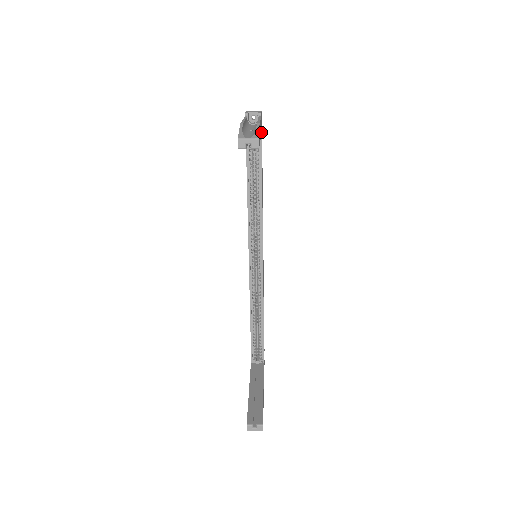
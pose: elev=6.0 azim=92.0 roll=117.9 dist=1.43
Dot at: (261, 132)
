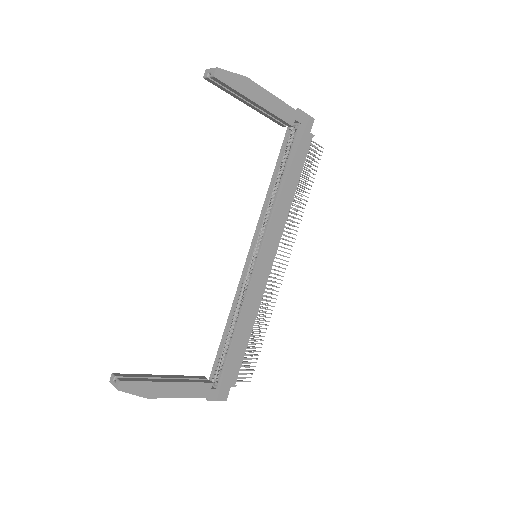
Dot at: occluded
